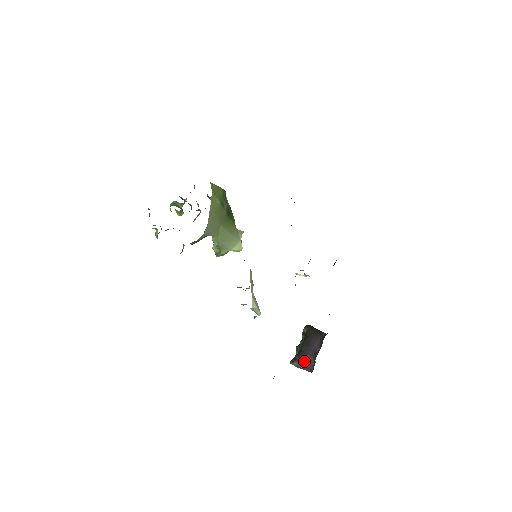
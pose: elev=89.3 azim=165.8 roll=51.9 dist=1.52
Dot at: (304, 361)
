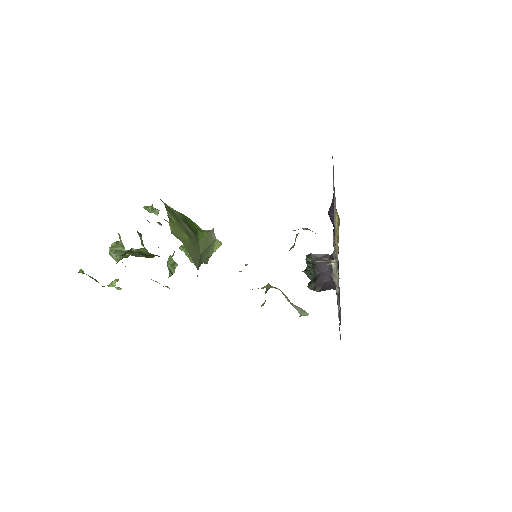
Dot at: (324, 285)
